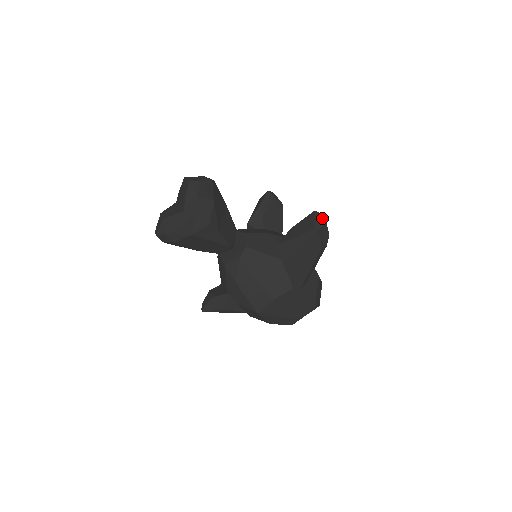
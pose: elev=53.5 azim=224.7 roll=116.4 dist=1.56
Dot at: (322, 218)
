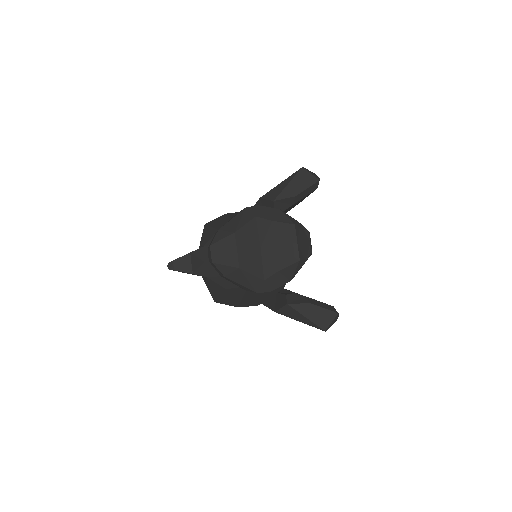
Dot at: (336, 320)
